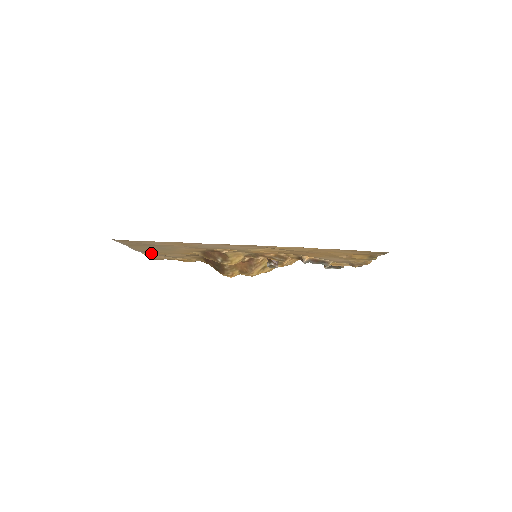
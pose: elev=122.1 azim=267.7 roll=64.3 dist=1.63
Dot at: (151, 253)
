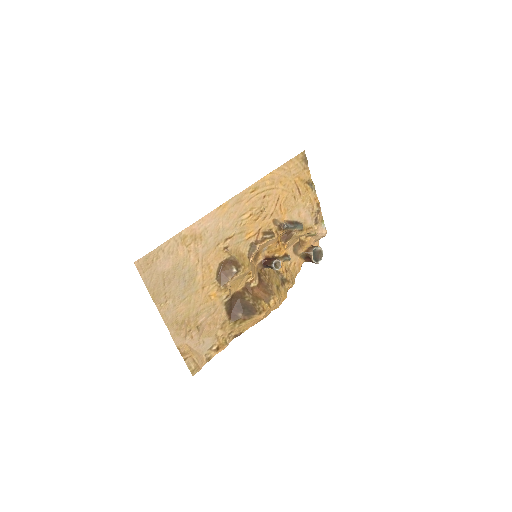
Dot at: (184, 338)
